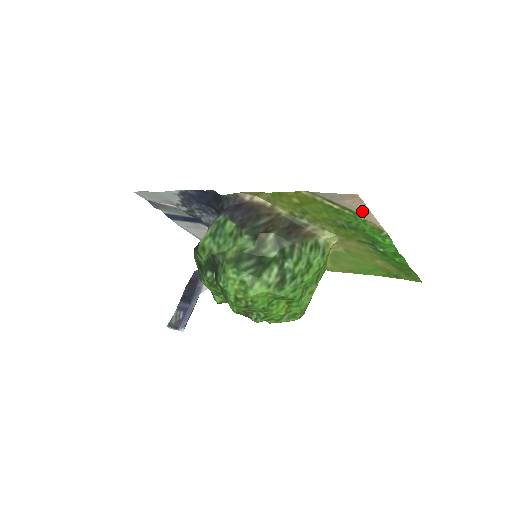
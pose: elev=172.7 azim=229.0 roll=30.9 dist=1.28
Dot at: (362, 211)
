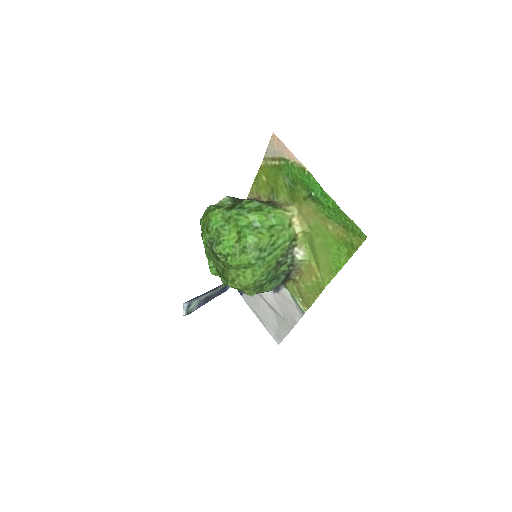
Dot at: (285, 152)
